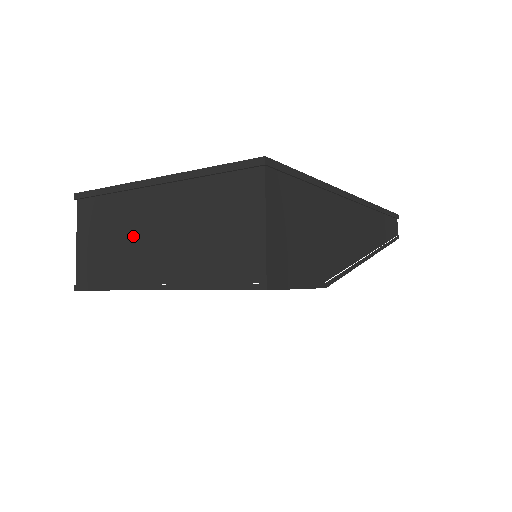
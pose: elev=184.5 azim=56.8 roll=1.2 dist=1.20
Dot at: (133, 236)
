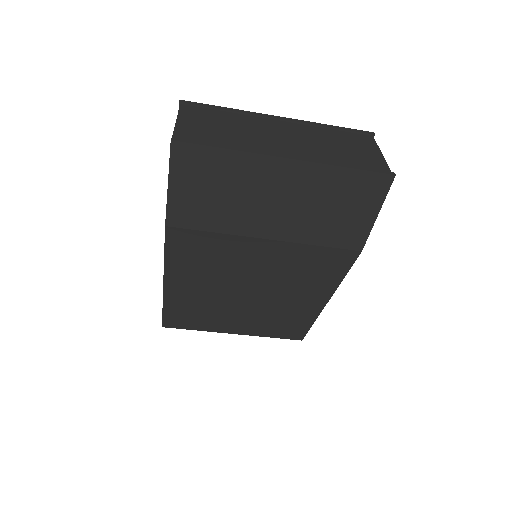
Dot at: (256, 133)
